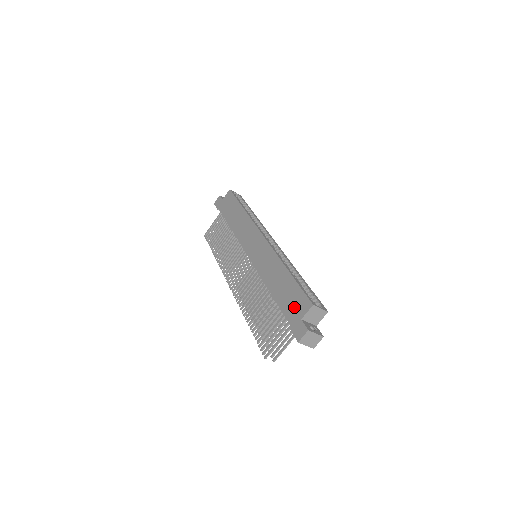
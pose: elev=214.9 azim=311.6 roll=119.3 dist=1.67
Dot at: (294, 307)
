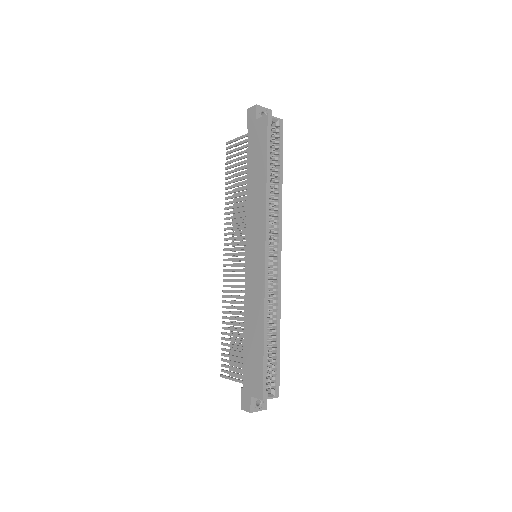
Dot at: (251, 378)
